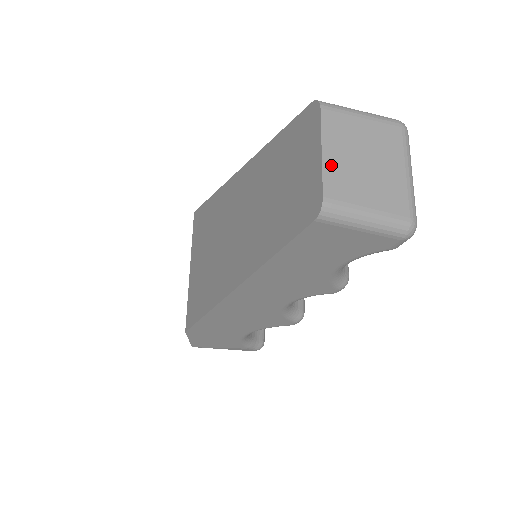
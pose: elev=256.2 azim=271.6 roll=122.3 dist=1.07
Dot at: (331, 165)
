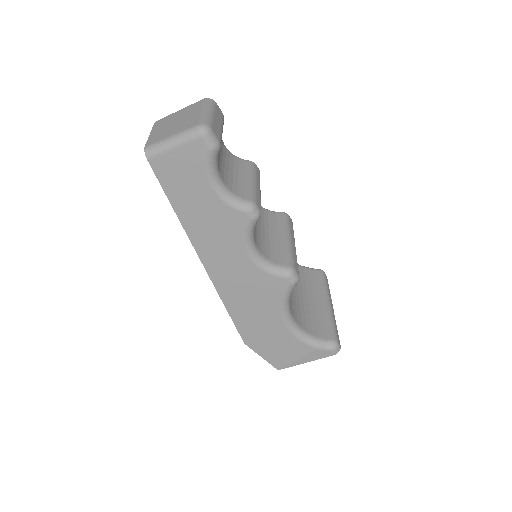
Dot at: (153, 135)
